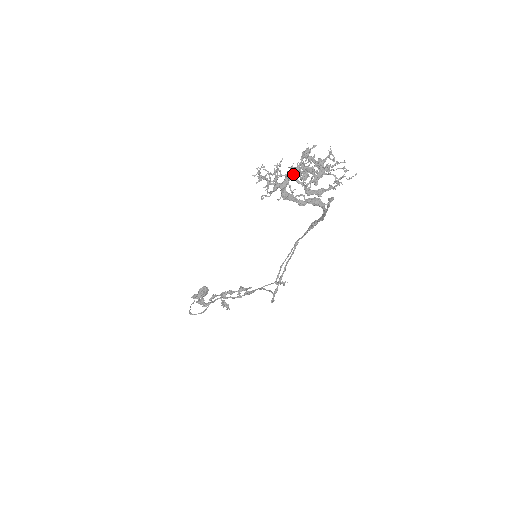
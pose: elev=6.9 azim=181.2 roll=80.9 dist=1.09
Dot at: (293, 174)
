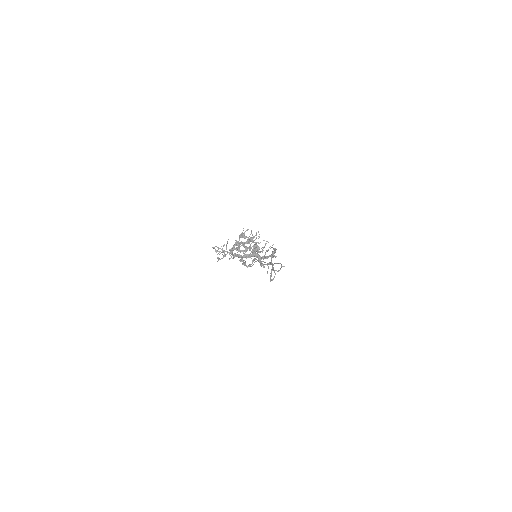
Dot at: occluded
